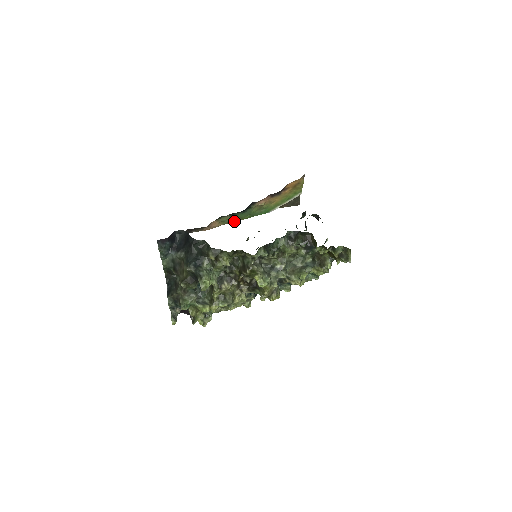
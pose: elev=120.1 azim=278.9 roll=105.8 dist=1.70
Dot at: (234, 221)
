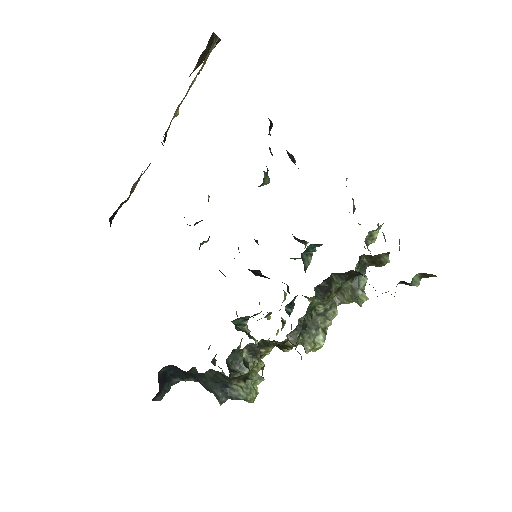
Dot at: occluded
